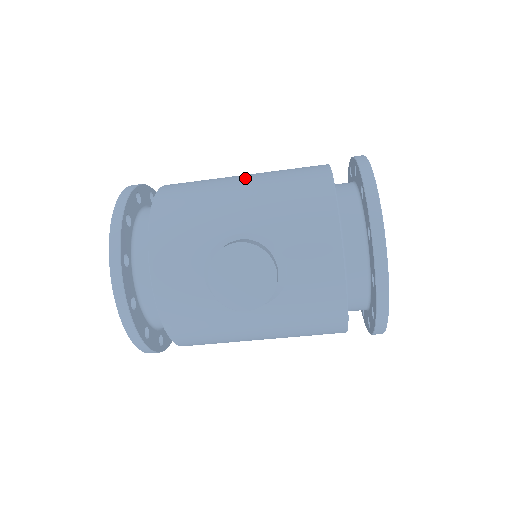
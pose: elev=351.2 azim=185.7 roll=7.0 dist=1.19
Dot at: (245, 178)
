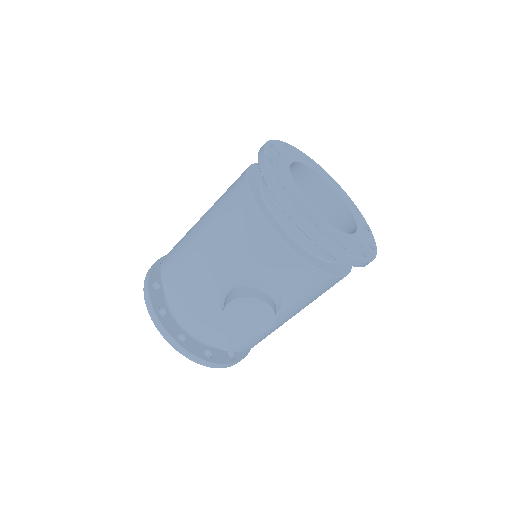
Dot at: (202, 233)
